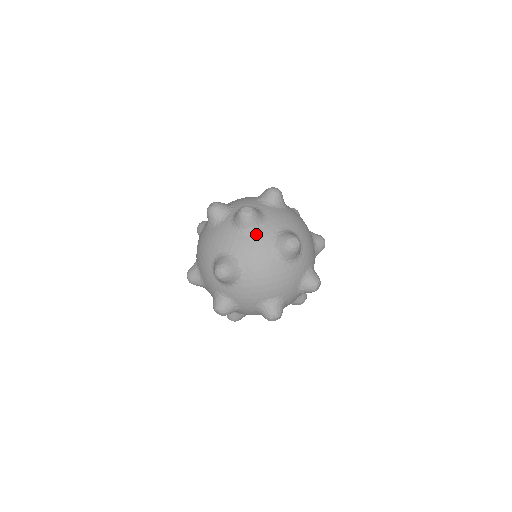
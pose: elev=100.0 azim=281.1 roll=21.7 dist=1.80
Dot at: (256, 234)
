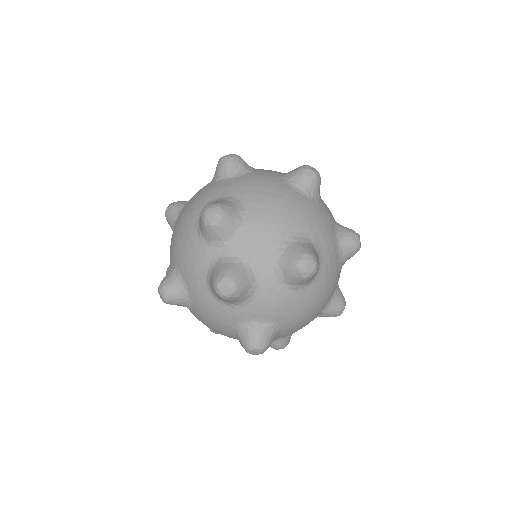
Dot at: (223, 306)
